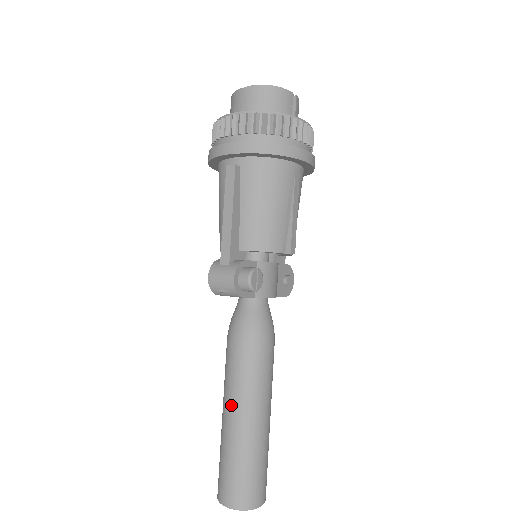
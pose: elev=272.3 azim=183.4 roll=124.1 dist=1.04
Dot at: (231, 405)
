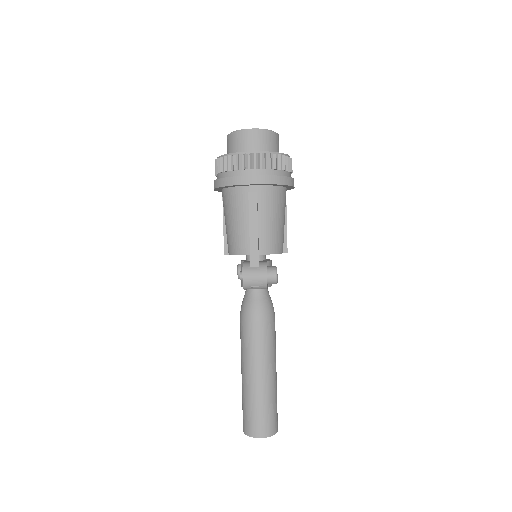
Dot at: (257, 367)
